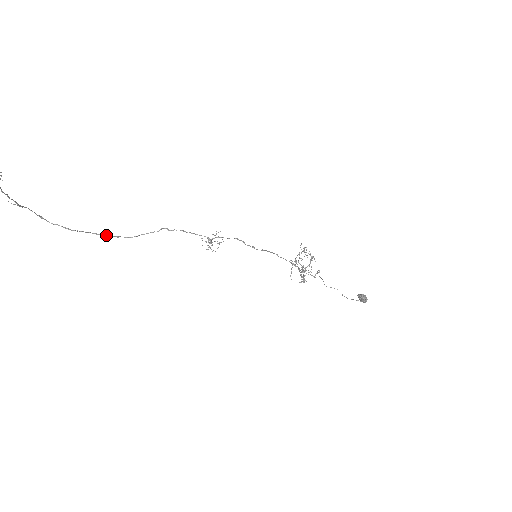
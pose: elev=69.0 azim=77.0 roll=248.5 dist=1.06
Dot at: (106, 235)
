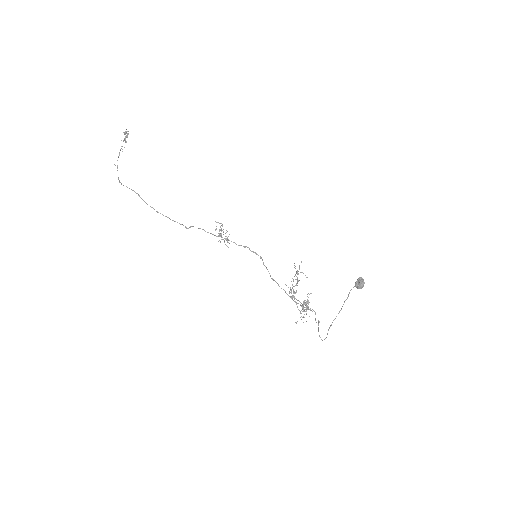
Dot at: (151, 207)
